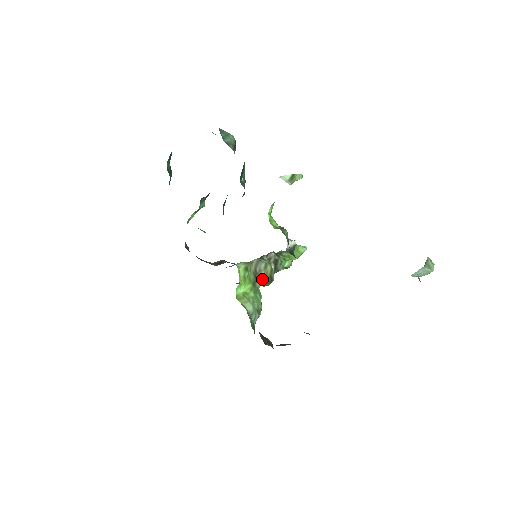
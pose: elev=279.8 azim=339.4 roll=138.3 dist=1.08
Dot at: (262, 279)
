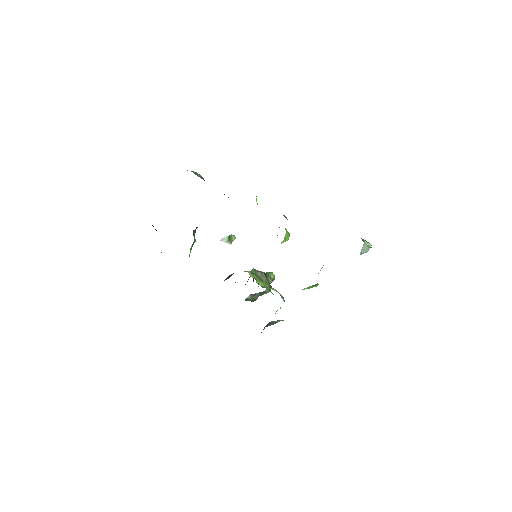
Dot at: (265, 282)
